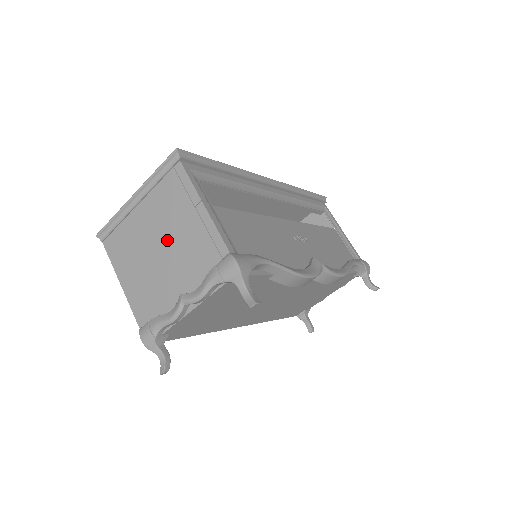
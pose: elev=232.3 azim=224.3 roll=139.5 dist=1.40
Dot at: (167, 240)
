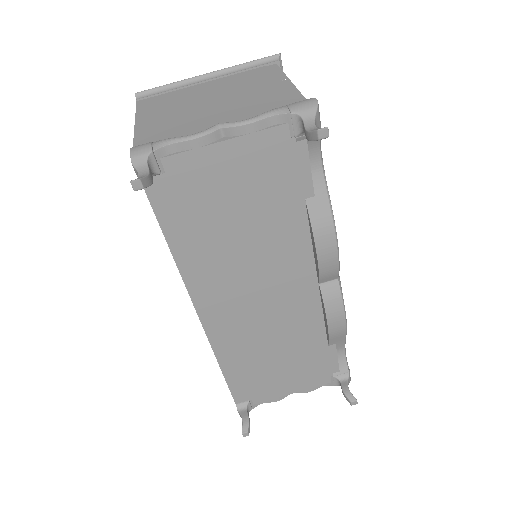
Dot at: (227, 97)
